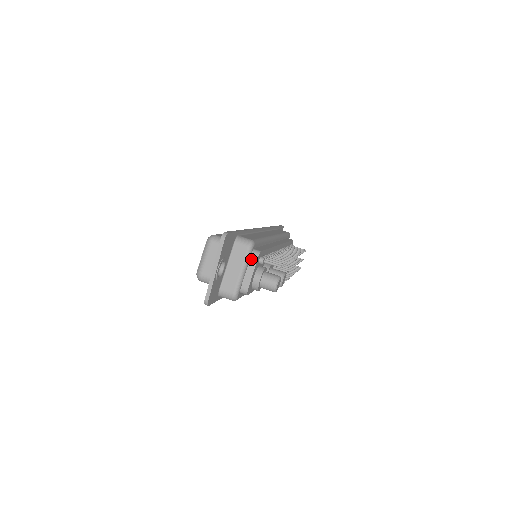
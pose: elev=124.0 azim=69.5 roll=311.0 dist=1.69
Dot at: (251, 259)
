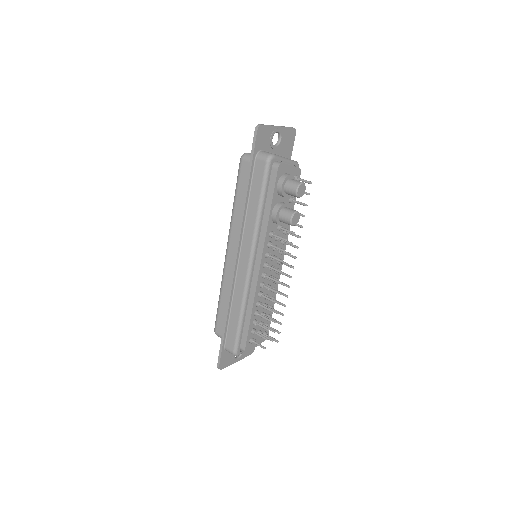
Dot at: occluded
